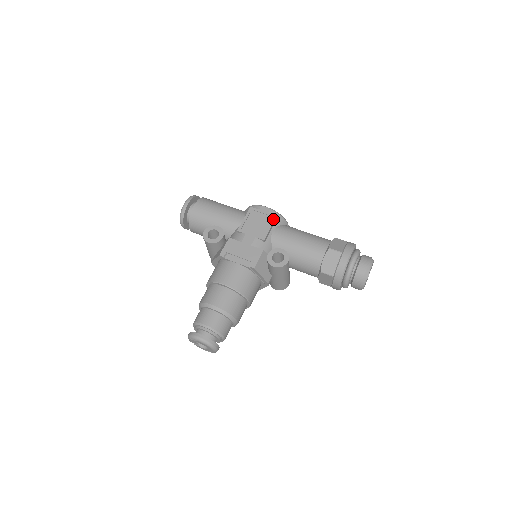
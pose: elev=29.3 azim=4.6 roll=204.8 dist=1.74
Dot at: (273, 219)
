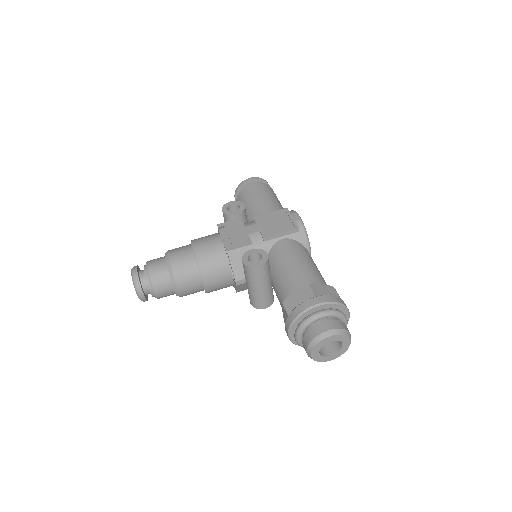
Dot at: (292, 228)
